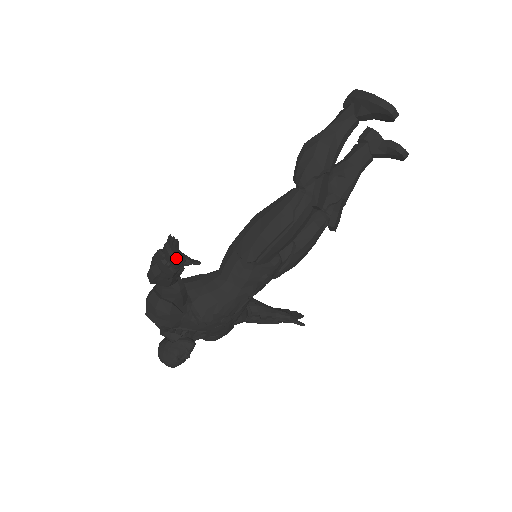
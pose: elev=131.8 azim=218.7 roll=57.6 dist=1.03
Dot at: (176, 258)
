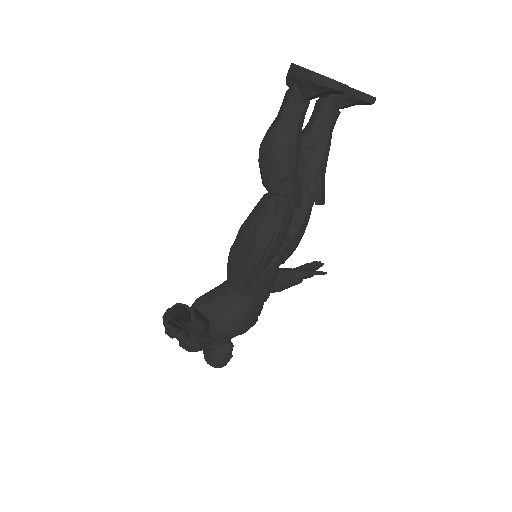
Dot at: (181, 335)
